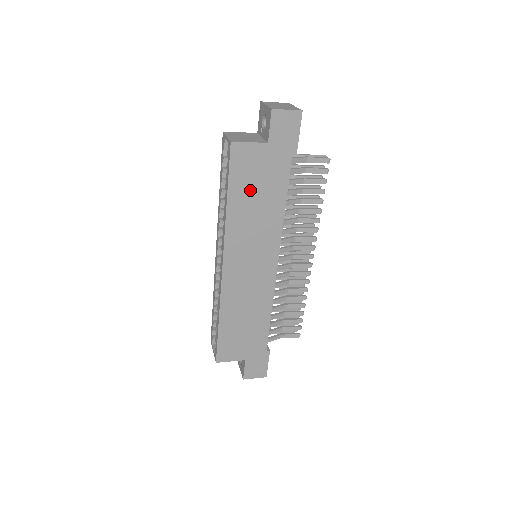
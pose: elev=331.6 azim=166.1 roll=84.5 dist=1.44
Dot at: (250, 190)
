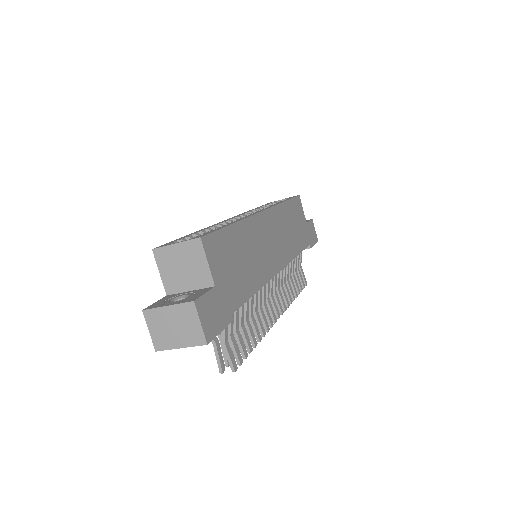
Dot at: (293, 219)
